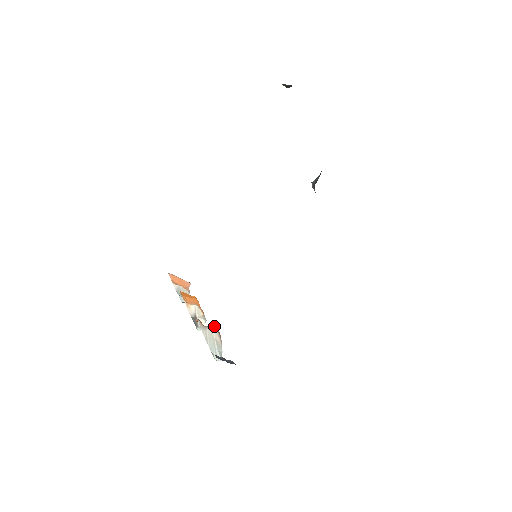
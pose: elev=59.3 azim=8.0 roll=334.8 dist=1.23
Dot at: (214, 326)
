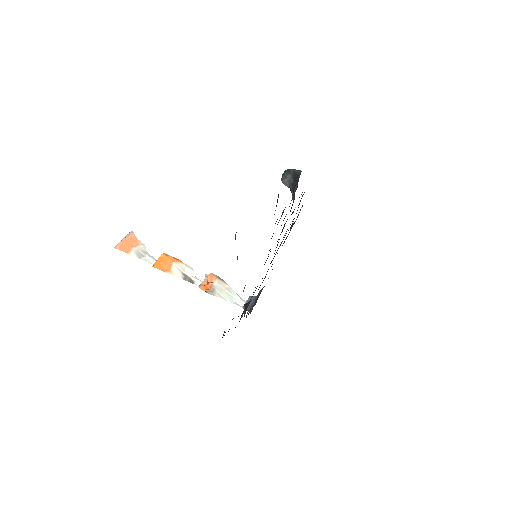
Dot at: (210, 276)
